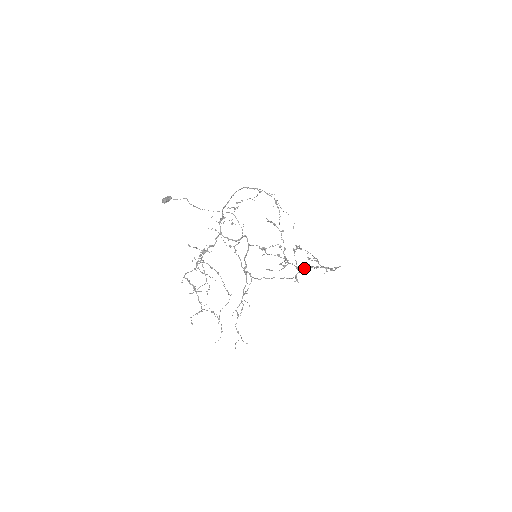
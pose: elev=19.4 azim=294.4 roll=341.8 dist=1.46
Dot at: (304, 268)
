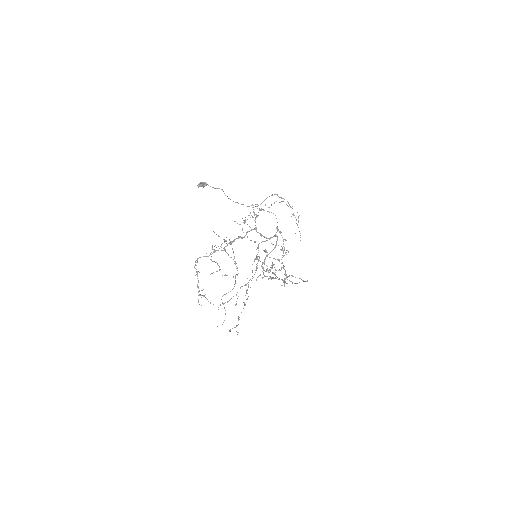
Dot at: (289, 276)
